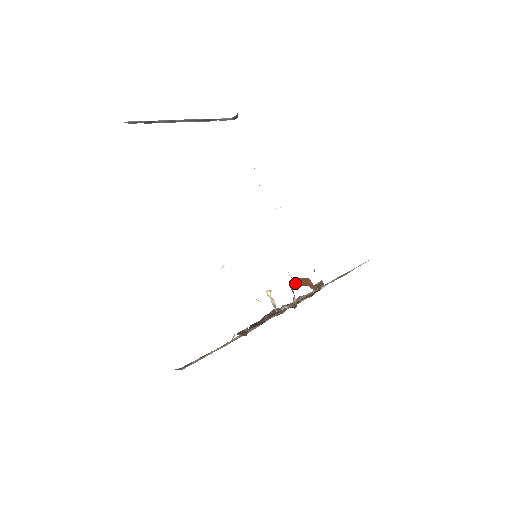
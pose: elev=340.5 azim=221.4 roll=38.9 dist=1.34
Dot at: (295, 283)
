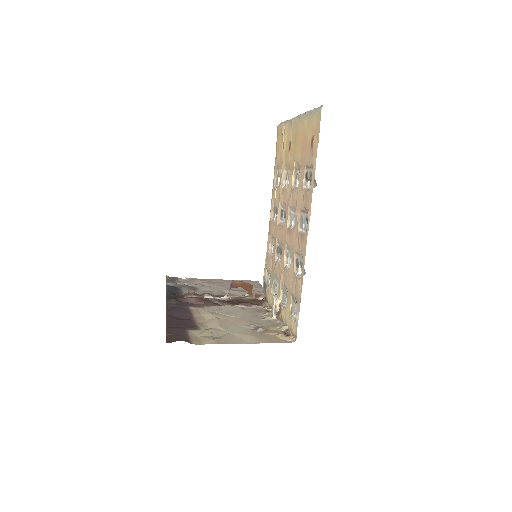
Dot at: (238, 283)
